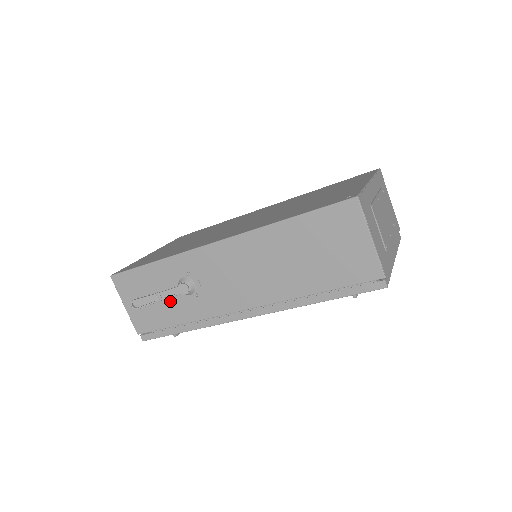
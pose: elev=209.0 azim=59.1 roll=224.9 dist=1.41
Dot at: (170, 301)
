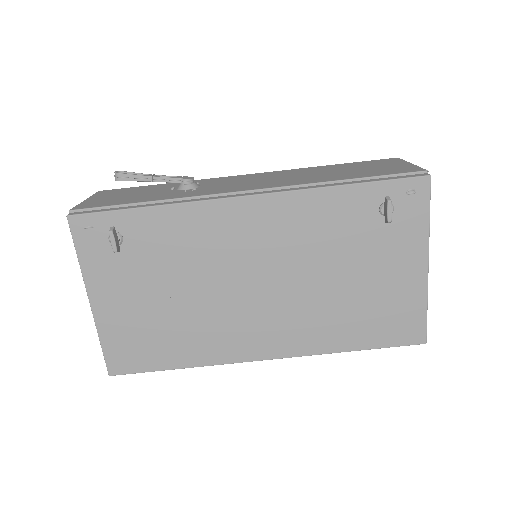
Dot at: (154, 194)
